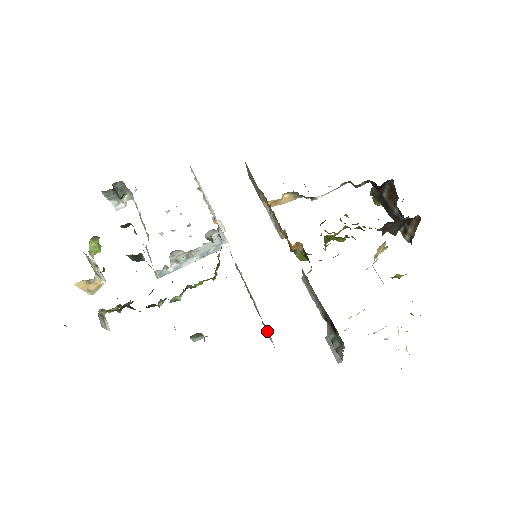
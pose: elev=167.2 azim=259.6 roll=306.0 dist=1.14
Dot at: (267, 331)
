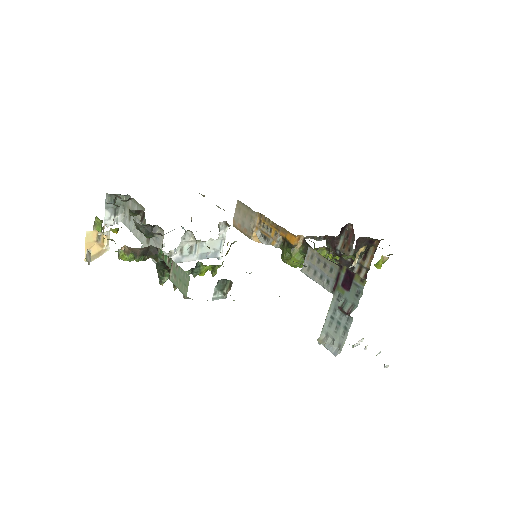
Dot at: occluded
